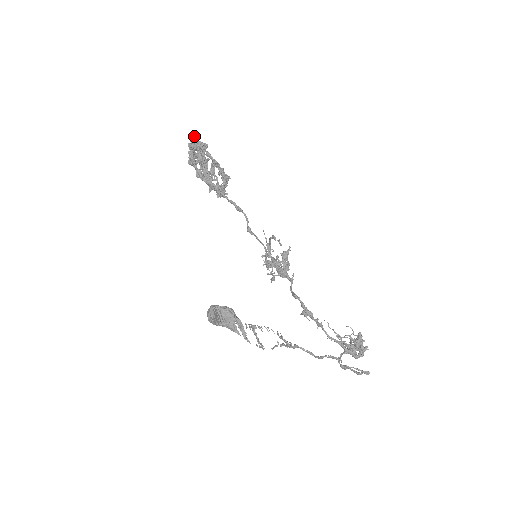
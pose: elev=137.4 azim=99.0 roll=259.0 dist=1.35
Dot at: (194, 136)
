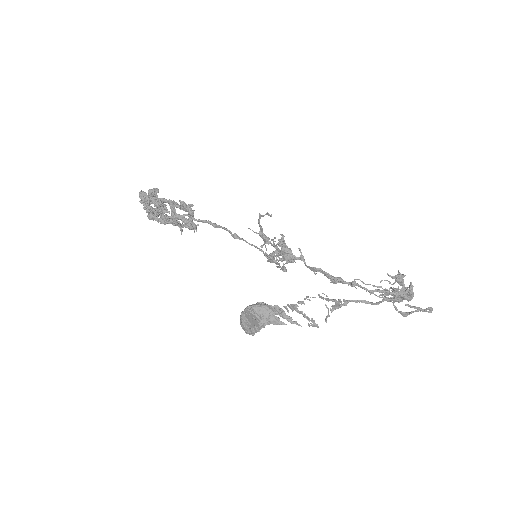
Dot at: (142, 193)
